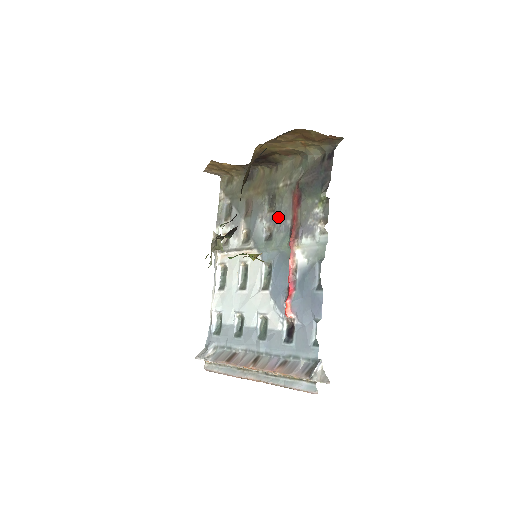
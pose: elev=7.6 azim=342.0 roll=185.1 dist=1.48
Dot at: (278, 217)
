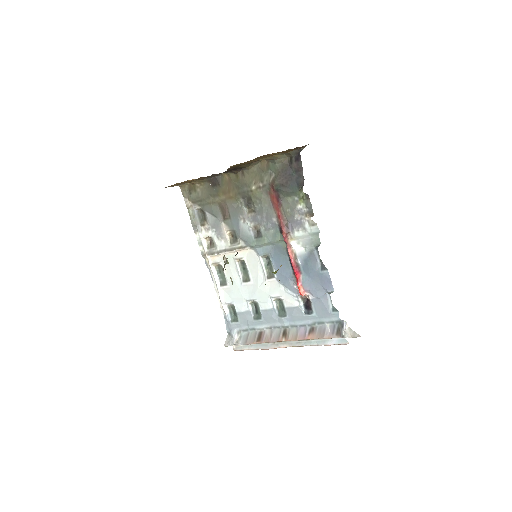
Dot at: (261, 217)
